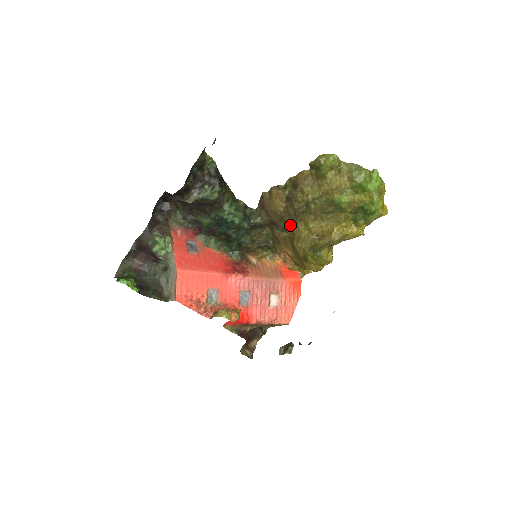
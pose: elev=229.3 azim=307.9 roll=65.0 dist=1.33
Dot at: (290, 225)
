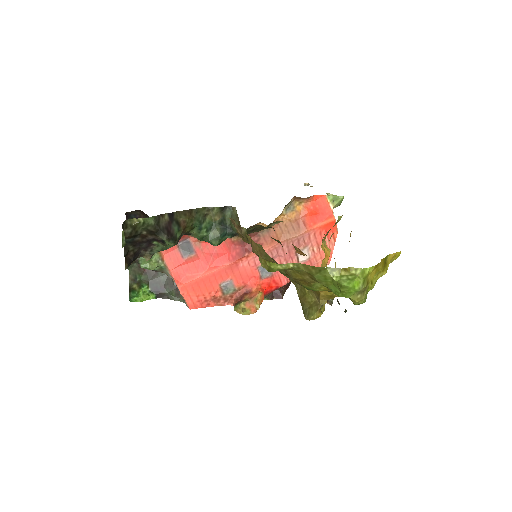
Dot at: occluded
